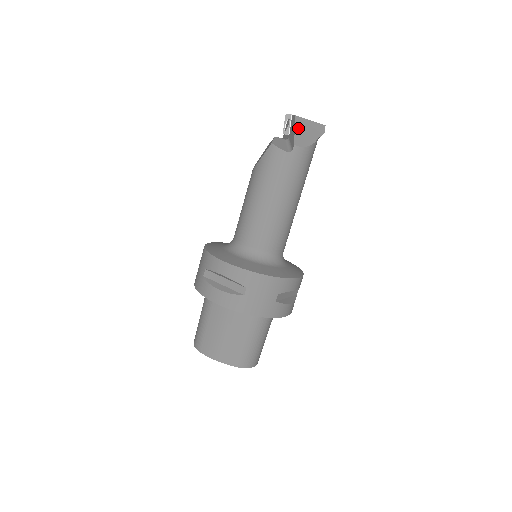
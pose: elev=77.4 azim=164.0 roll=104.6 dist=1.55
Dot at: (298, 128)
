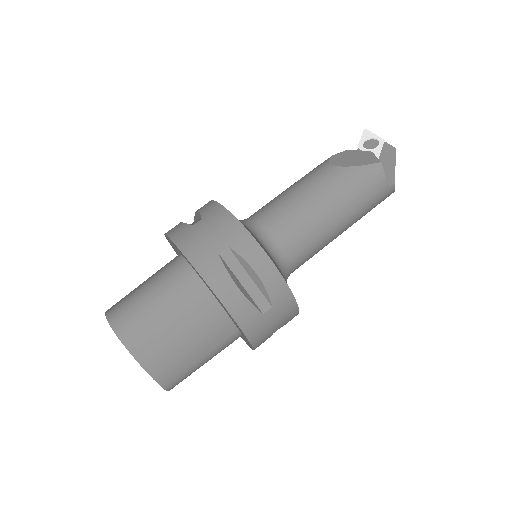
Dot at: occluded
